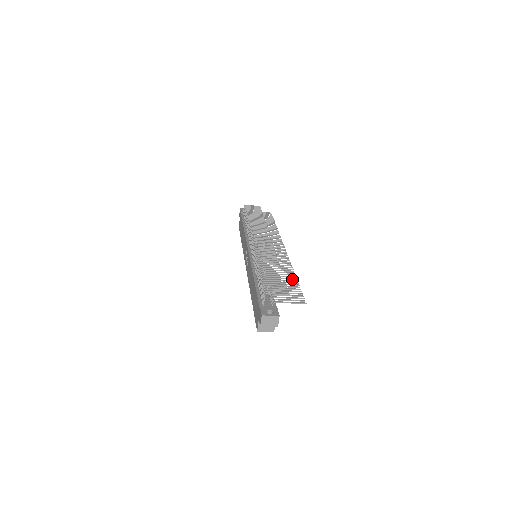
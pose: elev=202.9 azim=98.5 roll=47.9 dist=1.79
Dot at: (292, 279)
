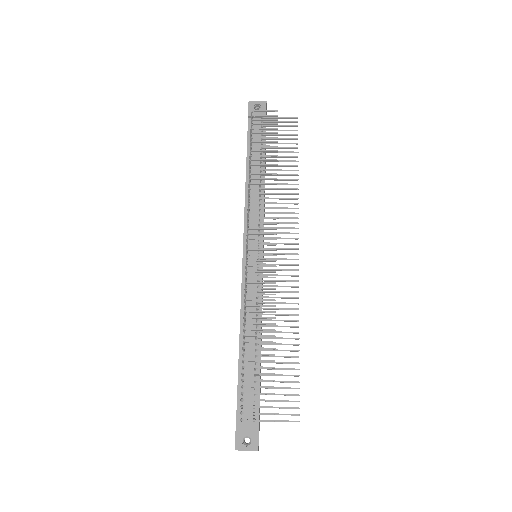
Dot at: (292, 351)
